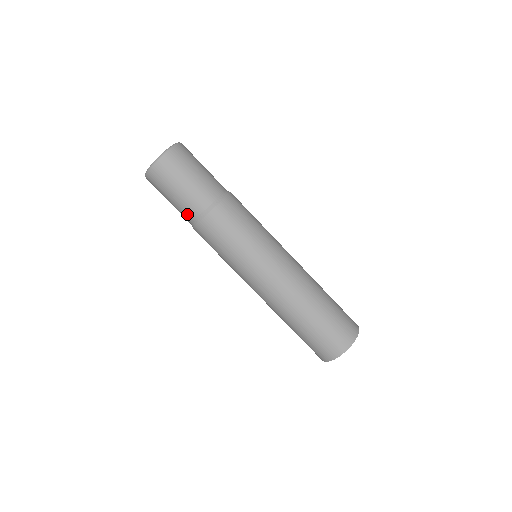
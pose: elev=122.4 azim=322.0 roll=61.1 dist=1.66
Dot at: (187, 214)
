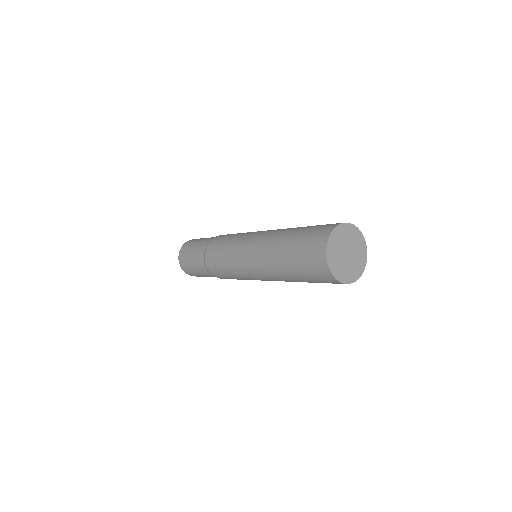
Dot at: (200, 257)
